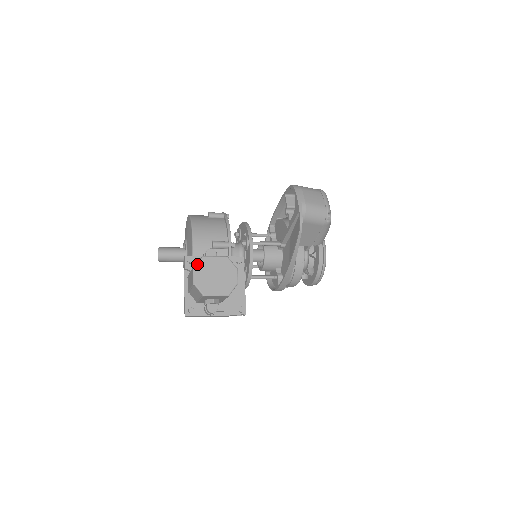
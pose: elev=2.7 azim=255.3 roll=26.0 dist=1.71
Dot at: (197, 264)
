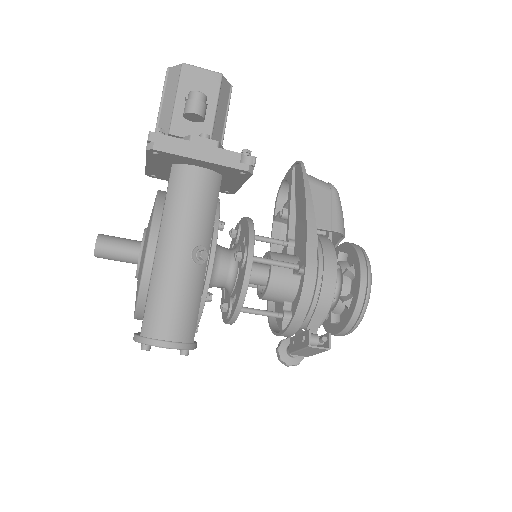
Dot at: occluded
